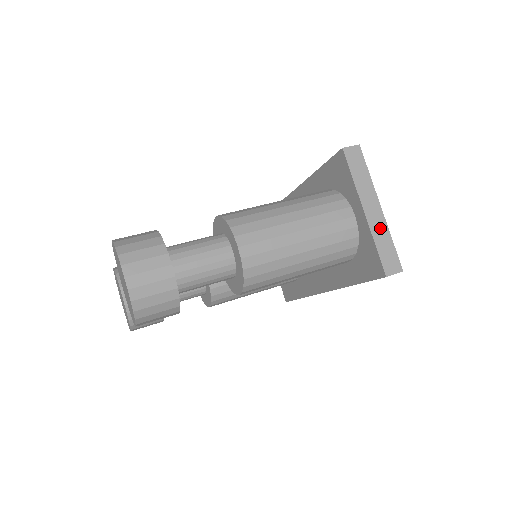
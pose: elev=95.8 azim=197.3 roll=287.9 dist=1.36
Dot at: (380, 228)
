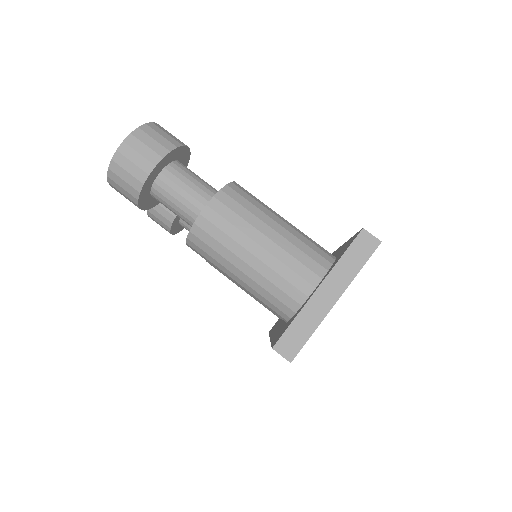
Dot at: (315, 313)
